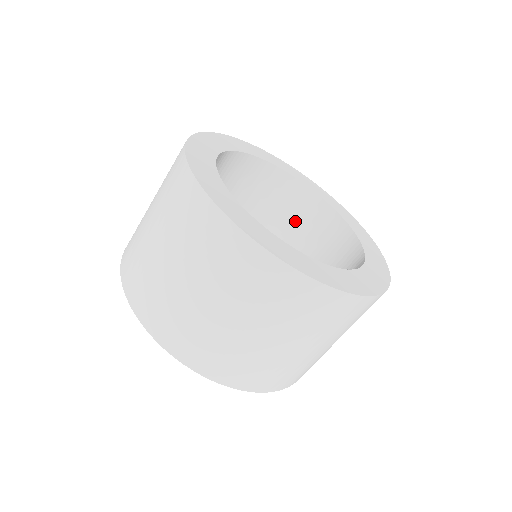
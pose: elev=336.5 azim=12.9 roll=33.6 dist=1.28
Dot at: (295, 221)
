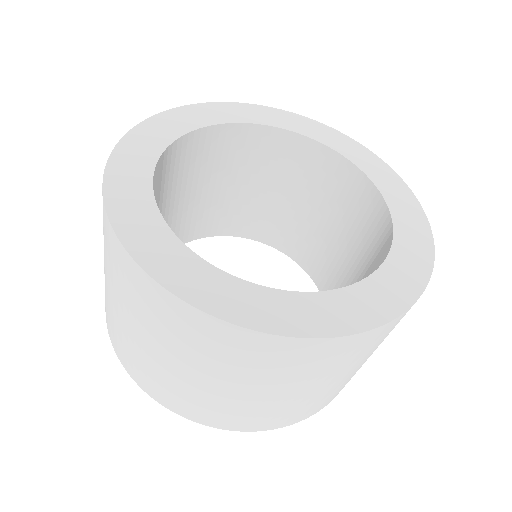
Dot at: (210, 167)
